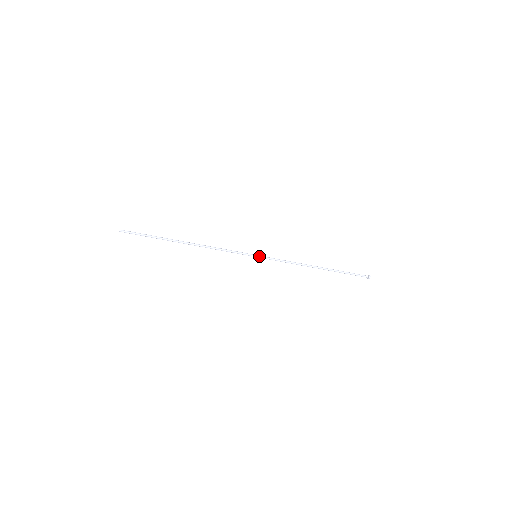
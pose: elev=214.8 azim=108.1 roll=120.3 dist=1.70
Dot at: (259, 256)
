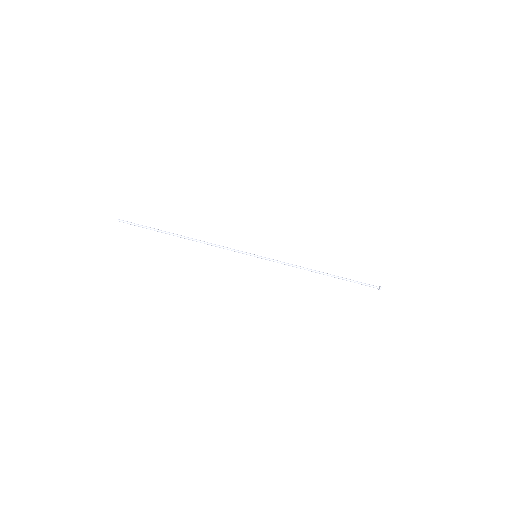
Dot at: (259, 256)
